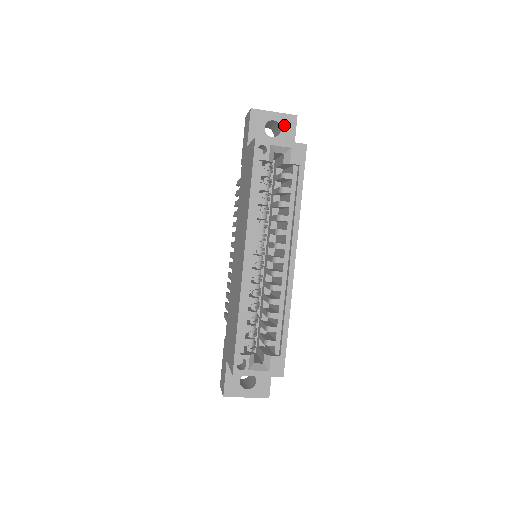
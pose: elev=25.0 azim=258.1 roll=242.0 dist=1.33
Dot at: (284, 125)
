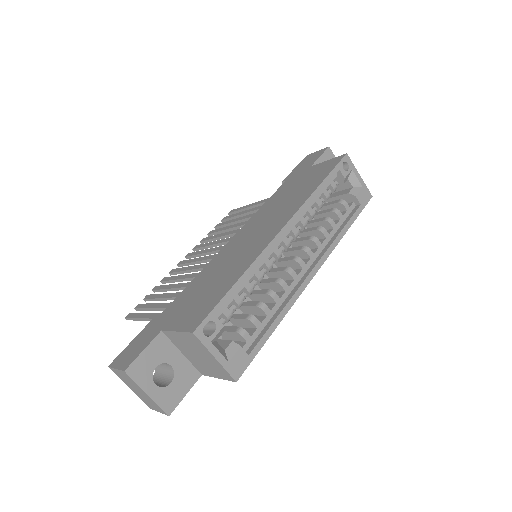
Dot at: occluded
